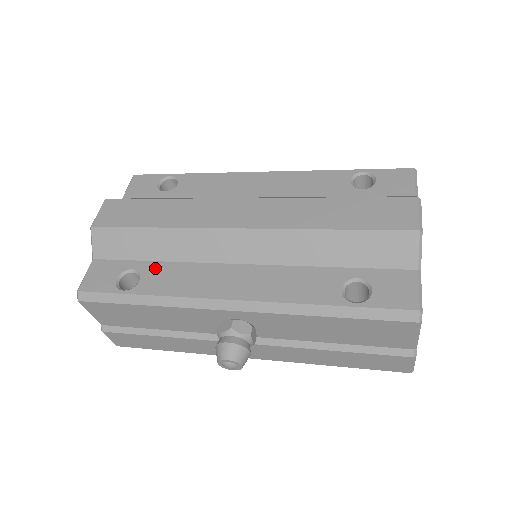
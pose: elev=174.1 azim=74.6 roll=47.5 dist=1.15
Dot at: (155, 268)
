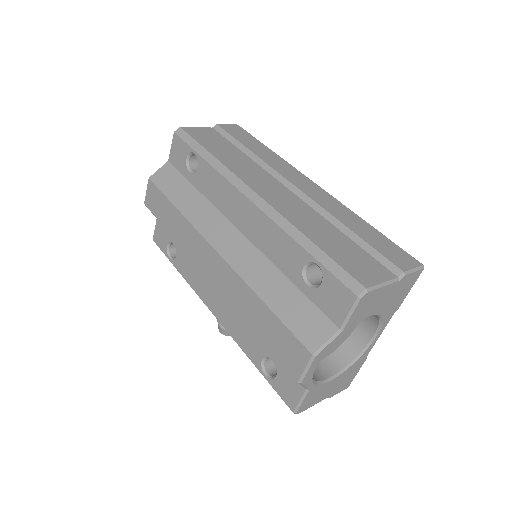
Dot at: (182, 253)
